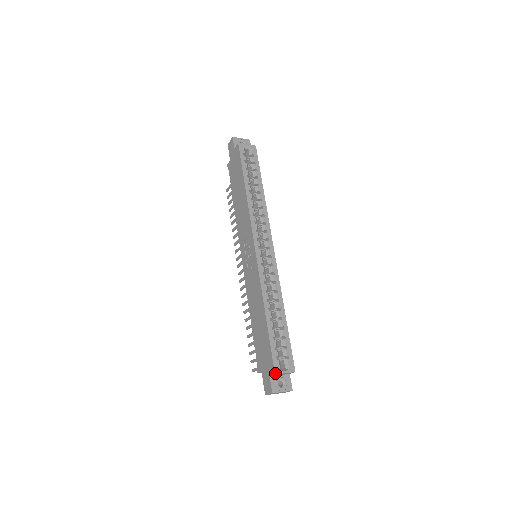
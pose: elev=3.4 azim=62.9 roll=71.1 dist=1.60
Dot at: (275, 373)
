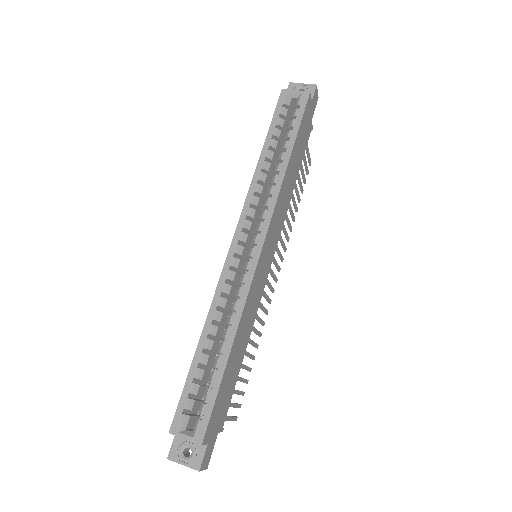
Dot at: (170, 431)
